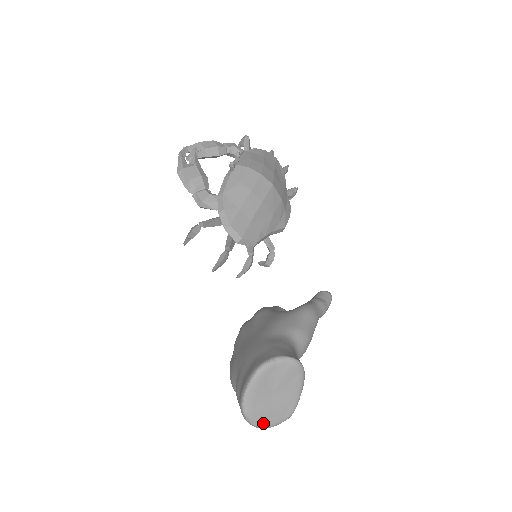
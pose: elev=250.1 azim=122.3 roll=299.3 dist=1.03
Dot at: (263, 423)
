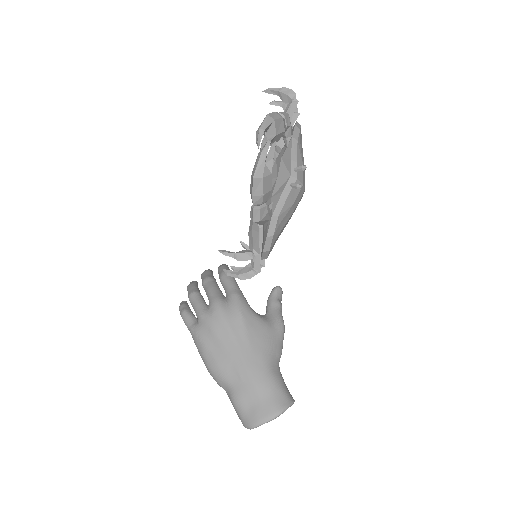
Dot at: occluded
